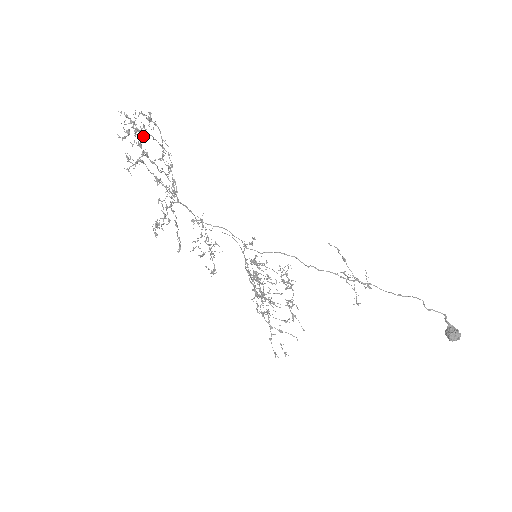
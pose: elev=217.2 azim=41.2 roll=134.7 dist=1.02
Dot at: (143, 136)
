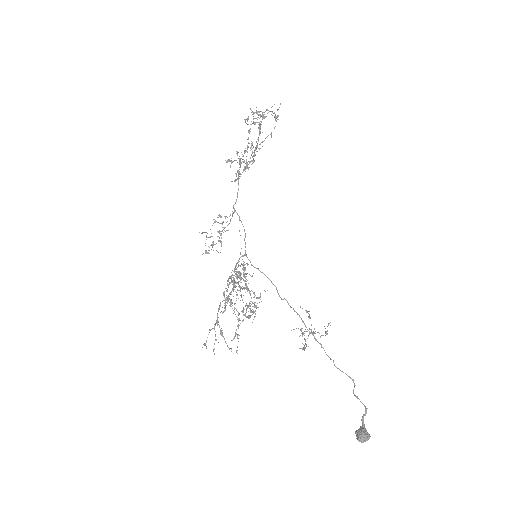
Dot at: occluded
